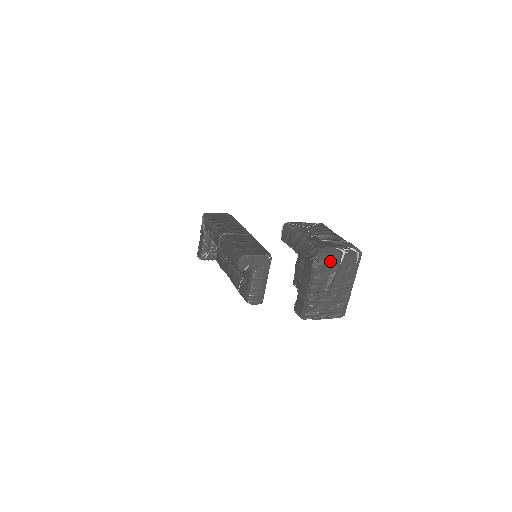
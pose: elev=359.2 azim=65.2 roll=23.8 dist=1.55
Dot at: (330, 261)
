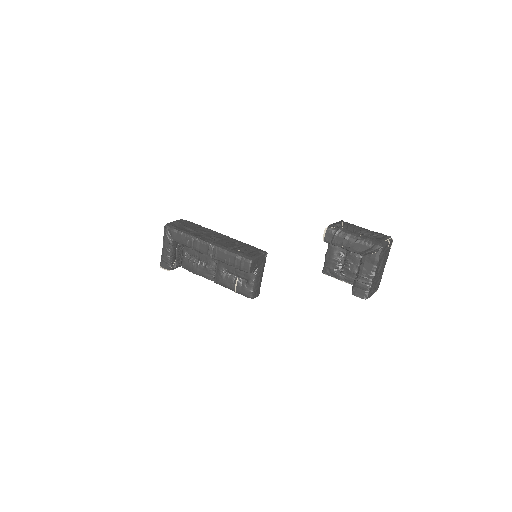
Dot at: (383, 251)
